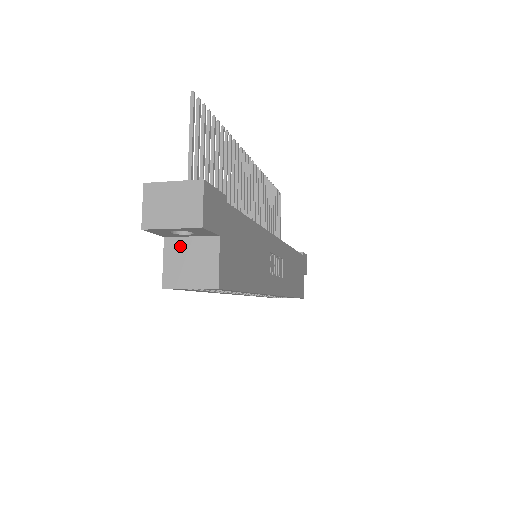
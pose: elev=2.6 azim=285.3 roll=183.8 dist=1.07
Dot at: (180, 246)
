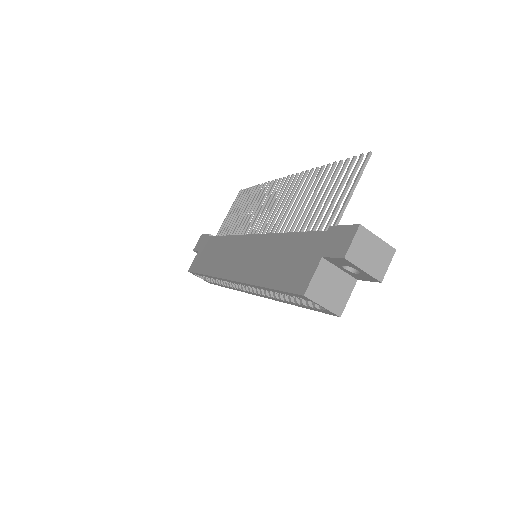
Dot at: (330, 271)
